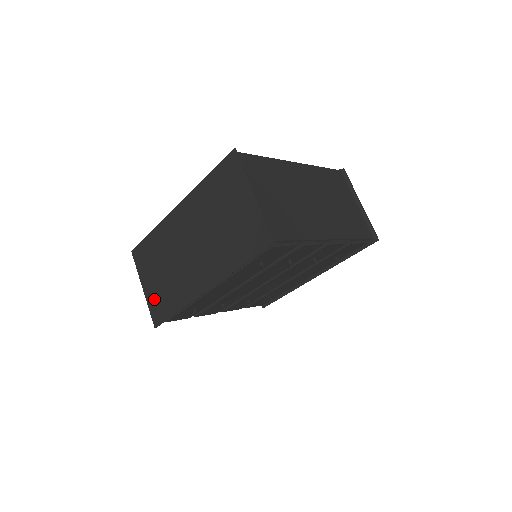
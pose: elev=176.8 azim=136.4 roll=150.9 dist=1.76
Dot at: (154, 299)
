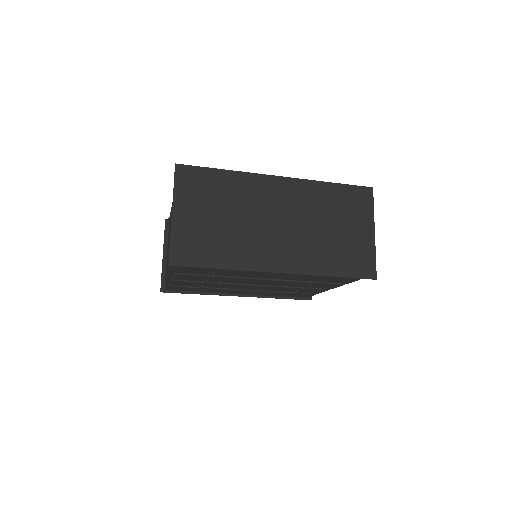
Dot at: (189, 235)
